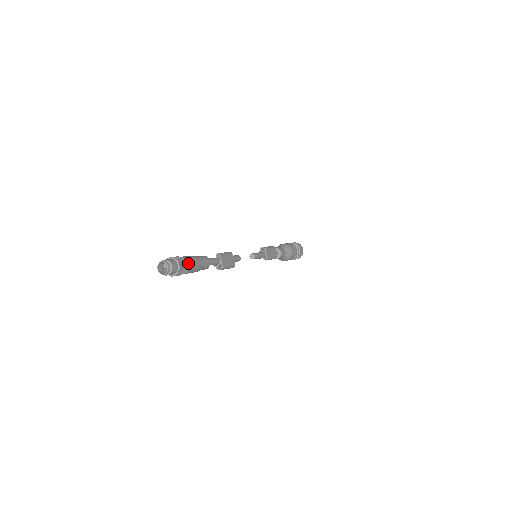
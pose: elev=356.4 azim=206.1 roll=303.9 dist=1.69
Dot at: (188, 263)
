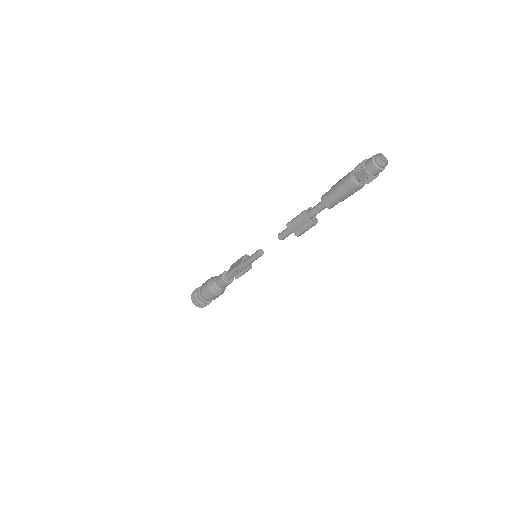
Dot at: occluded
